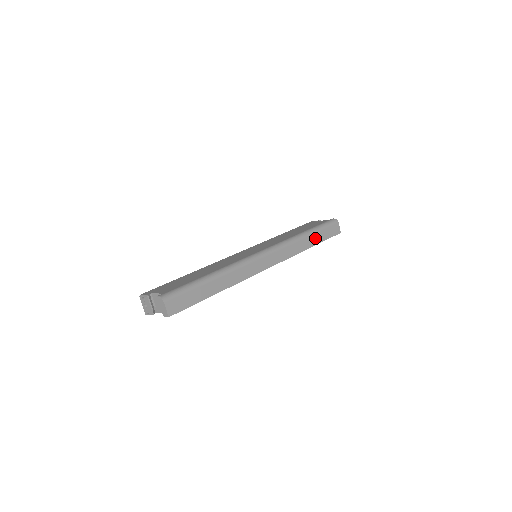
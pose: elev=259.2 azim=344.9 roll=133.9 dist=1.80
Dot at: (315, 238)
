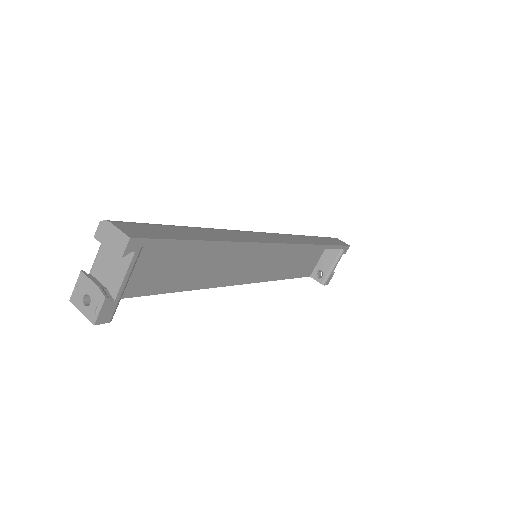
Dot at: (321, 240)
